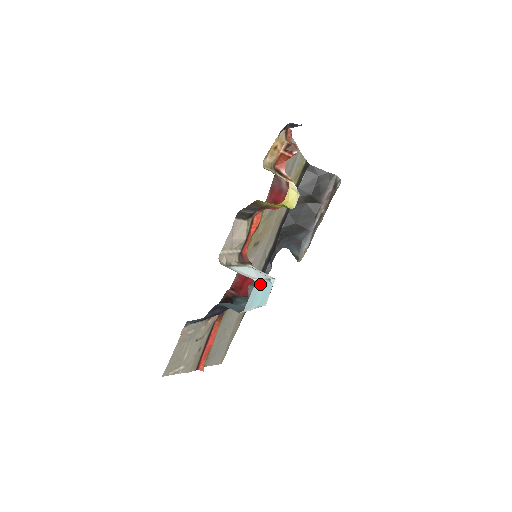
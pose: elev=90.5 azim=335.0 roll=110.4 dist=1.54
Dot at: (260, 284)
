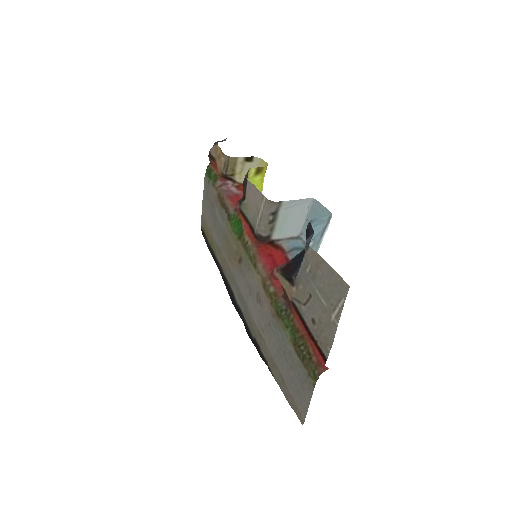
Dot at: (312, 212)
